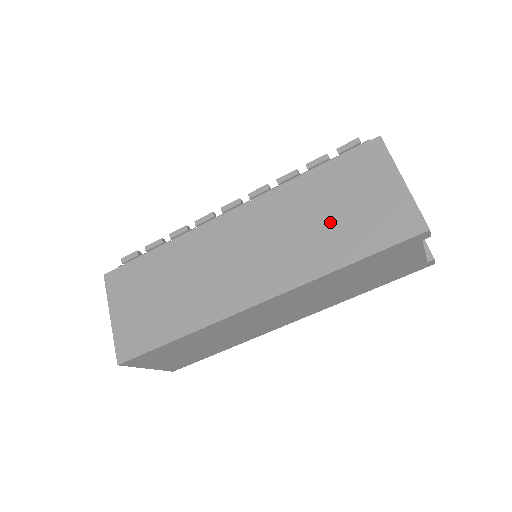
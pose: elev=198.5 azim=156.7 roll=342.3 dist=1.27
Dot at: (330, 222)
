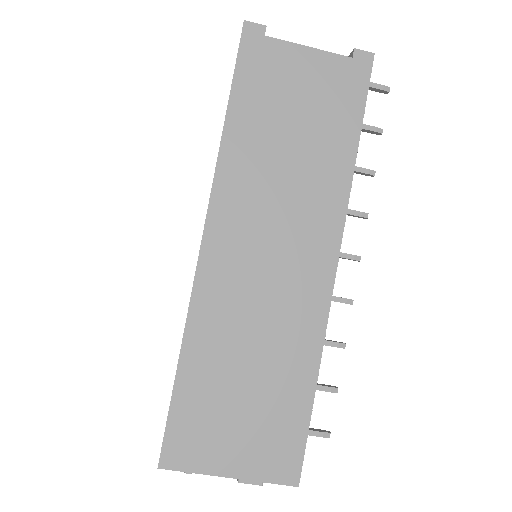
Dot at: occluded
